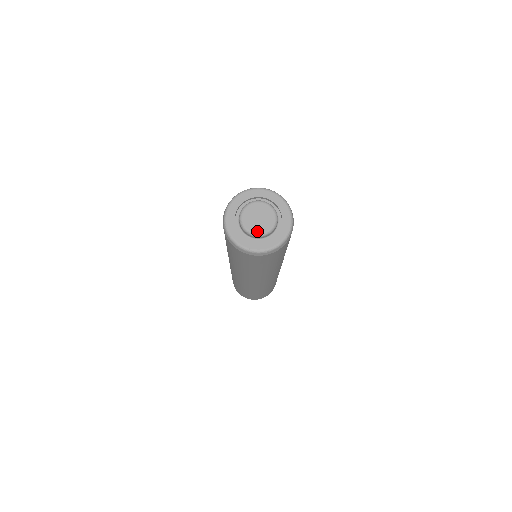
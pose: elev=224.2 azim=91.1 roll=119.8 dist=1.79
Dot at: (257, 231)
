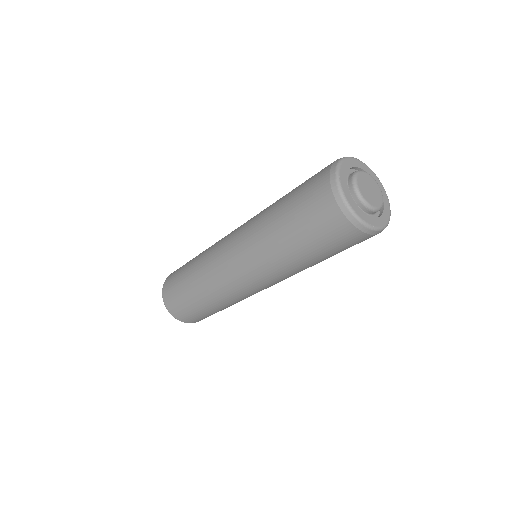
Dot at: (375, 205)
